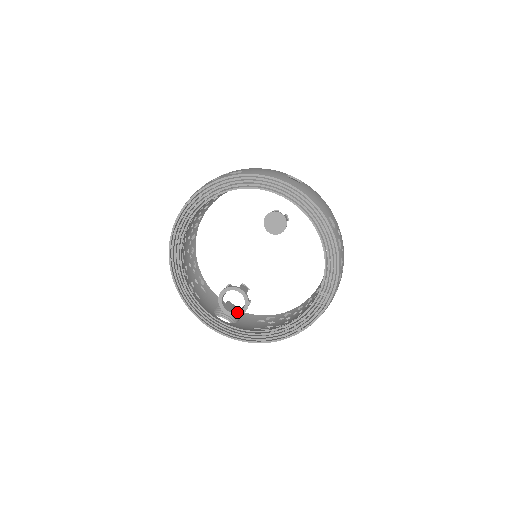
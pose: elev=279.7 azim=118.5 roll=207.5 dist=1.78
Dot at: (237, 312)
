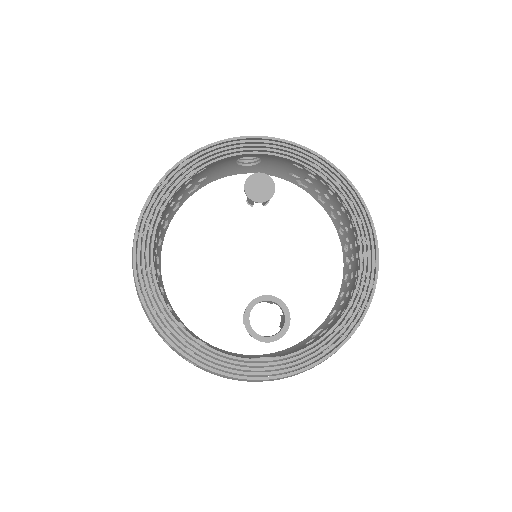
Dot at: (280, 330)
